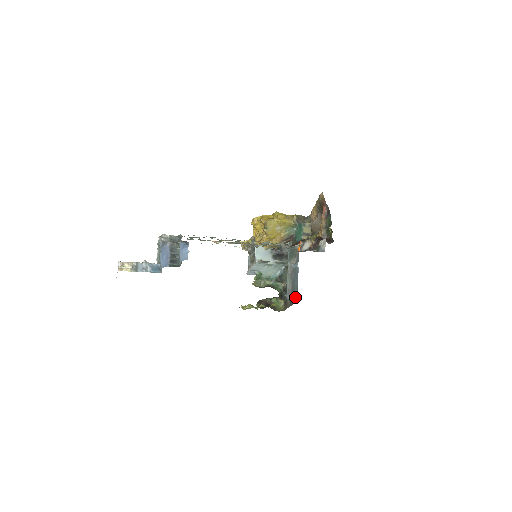
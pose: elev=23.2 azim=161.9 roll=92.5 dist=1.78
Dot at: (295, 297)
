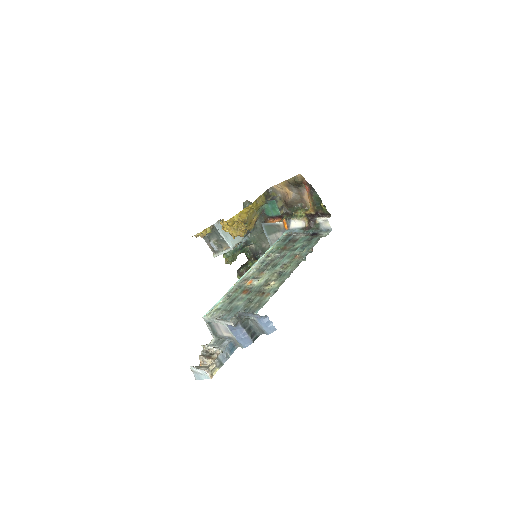
Dot at: occluded
